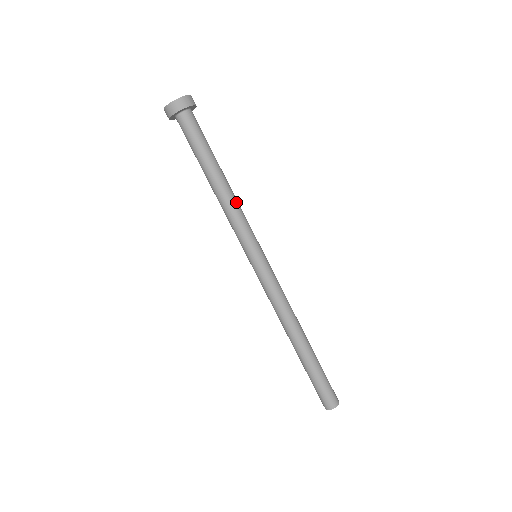
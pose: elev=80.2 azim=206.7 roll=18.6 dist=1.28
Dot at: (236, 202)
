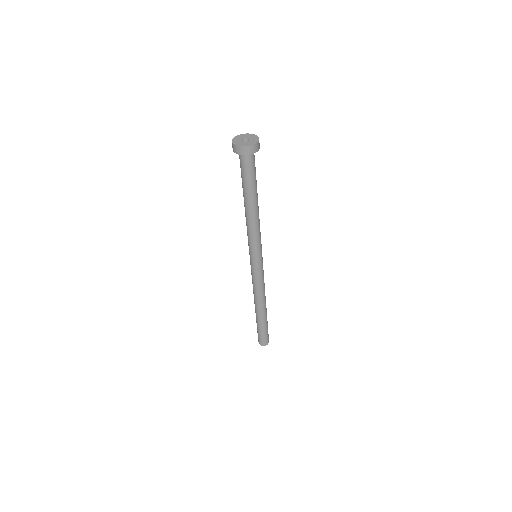
Dot at: (259, 219)
